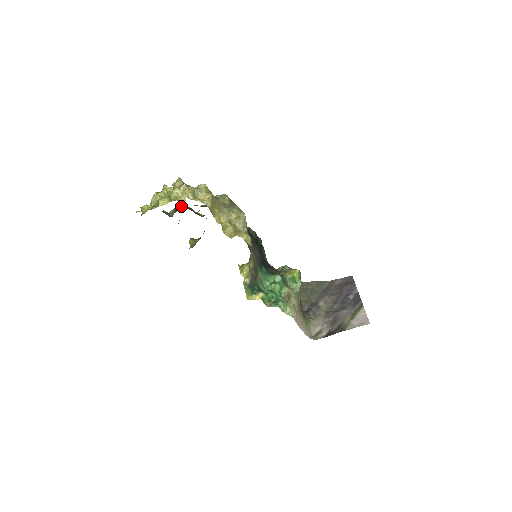
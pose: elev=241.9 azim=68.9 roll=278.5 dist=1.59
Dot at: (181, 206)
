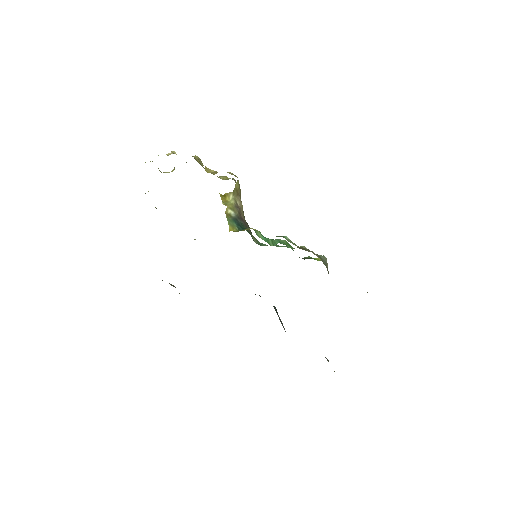
Dot at: occluded
